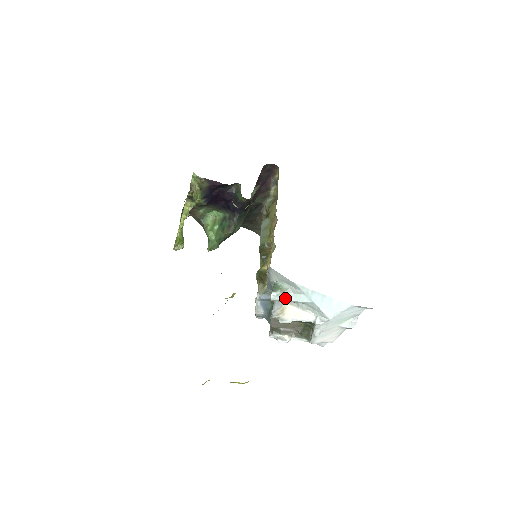
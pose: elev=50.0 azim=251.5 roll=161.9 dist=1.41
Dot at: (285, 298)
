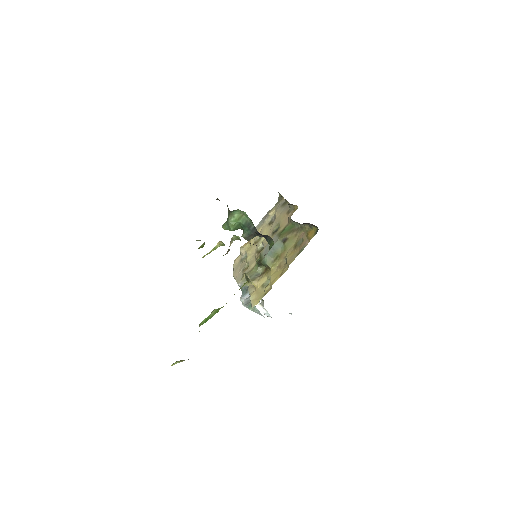
Dot at: occluded
